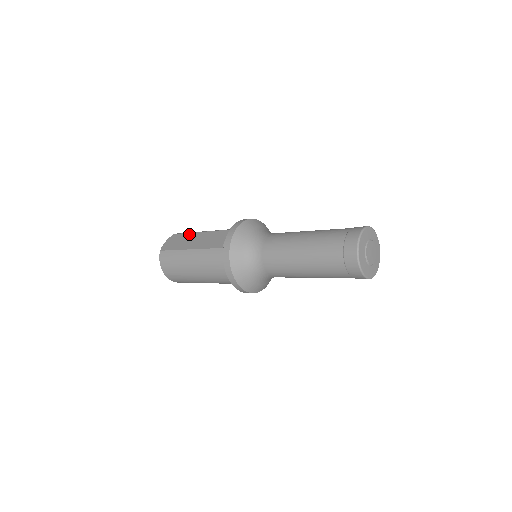
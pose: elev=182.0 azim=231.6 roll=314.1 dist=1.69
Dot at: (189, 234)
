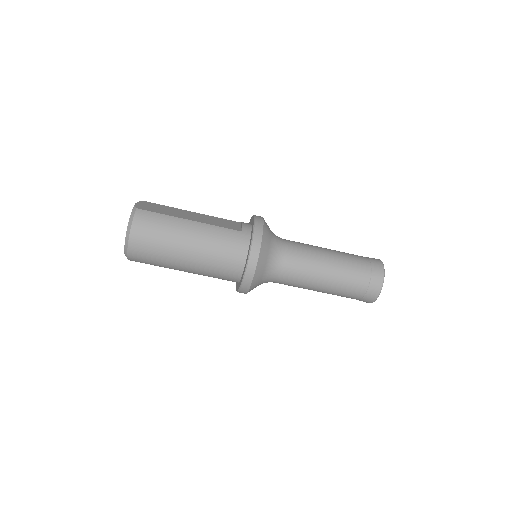
Dot at: (173, 207)
